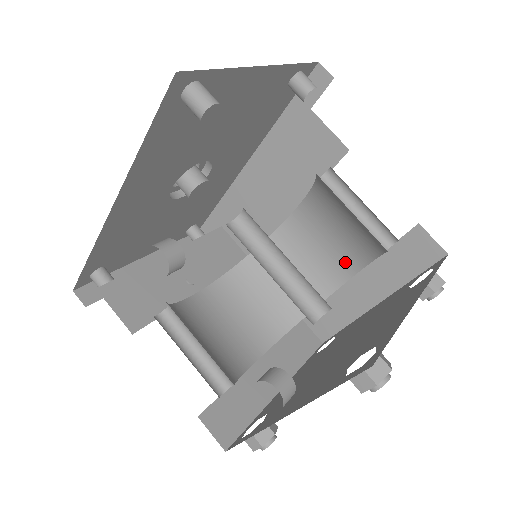
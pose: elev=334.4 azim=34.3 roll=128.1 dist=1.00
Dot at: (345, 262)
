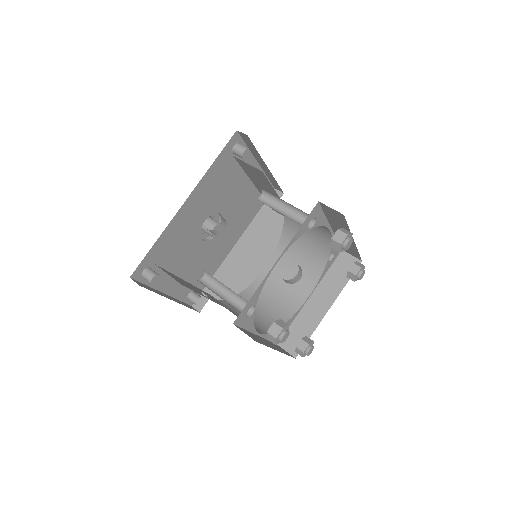
Dot at: (304, 286)
